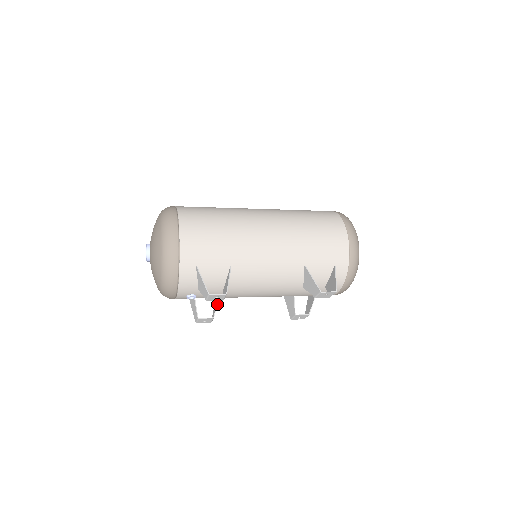
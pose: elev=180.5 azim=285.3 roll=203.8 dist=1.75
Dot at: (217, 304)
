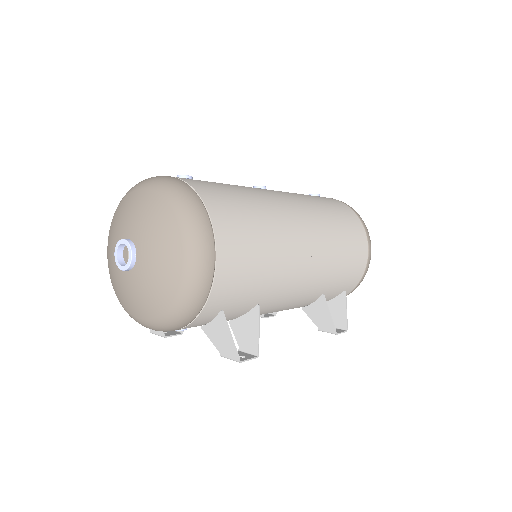
Dot at: occluded
